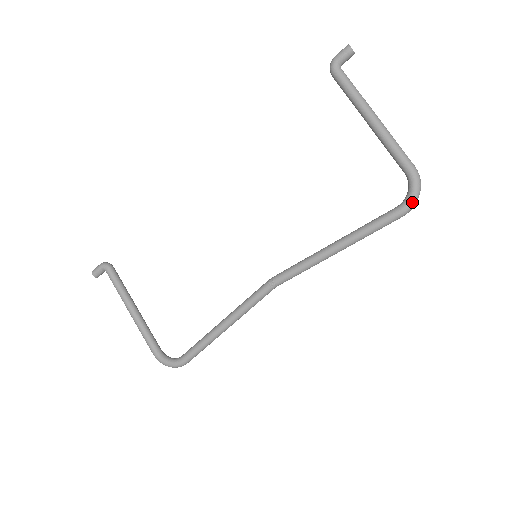
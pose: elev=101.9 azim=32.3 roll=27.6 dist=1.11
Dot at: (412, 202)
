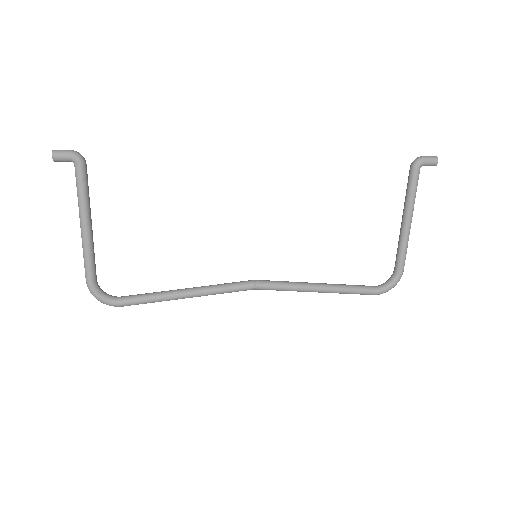
Dot at: (386, 291)
